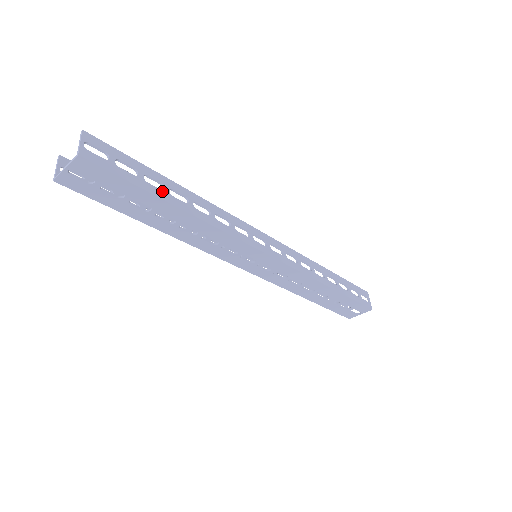
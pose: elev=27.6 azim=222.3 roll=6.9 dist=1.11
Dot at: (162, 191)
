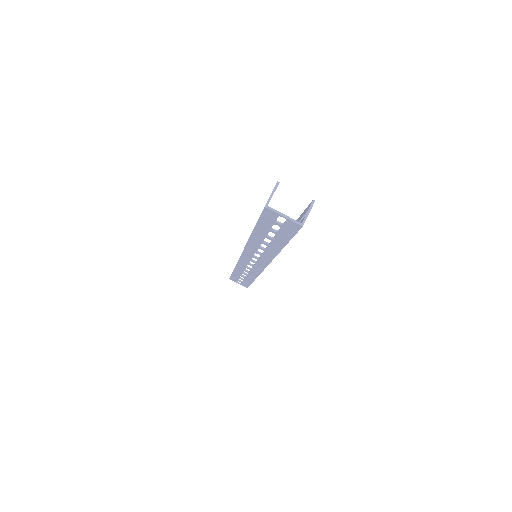
Dot at: occluded
